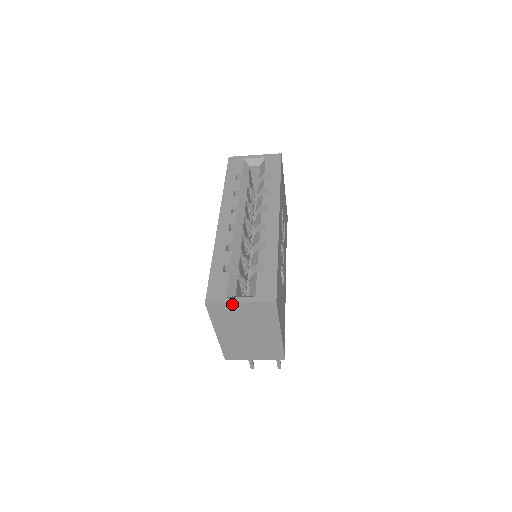
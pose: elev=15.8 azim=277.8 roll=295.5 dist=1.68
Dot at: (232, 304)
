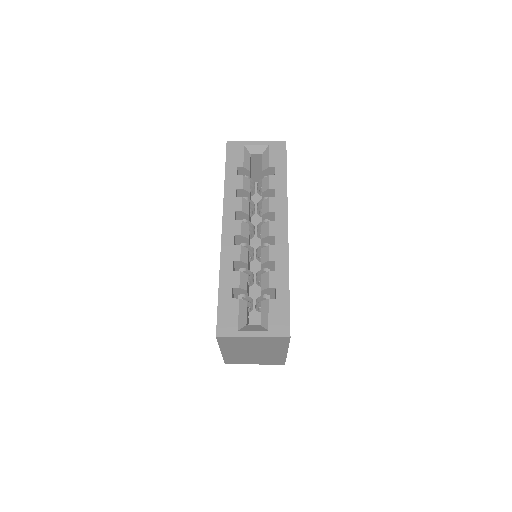
Dot at: (244, 337)
